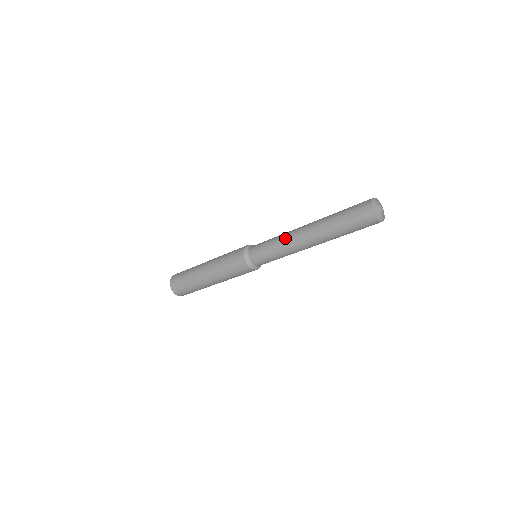
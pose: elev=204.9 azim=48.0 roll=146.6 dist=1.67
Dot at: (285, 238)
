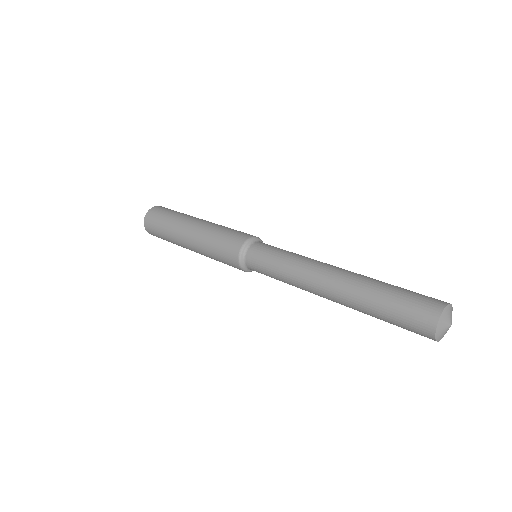
Dot at: (297, 281)
